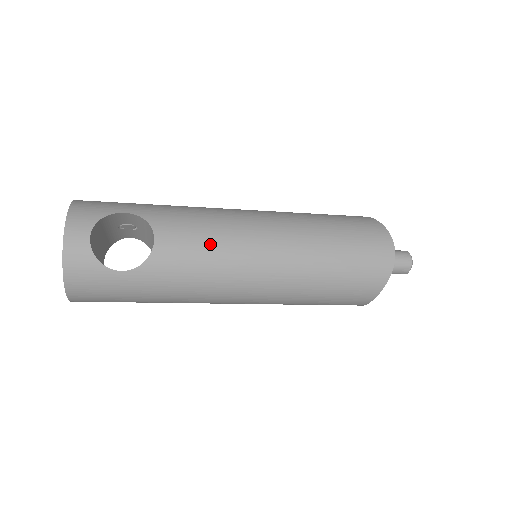
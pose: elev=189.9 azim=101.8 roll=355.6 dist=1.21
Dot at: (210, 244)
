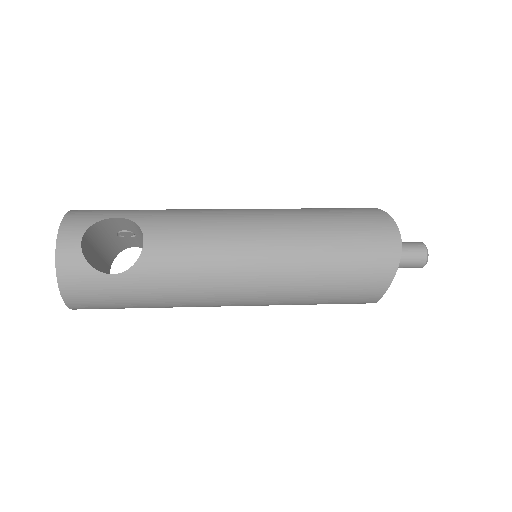
Dot at: (200, 243)
